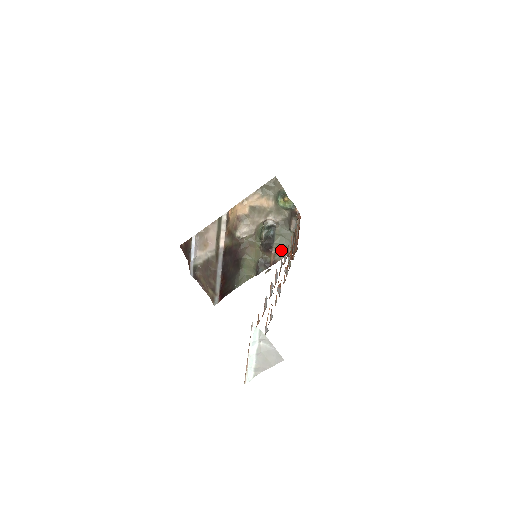
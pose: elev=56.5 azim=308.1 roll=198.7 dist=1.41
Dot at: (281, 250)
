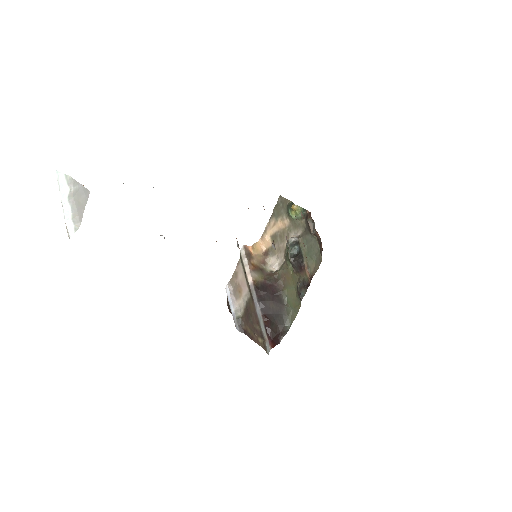
Dot at: (313, 262)
